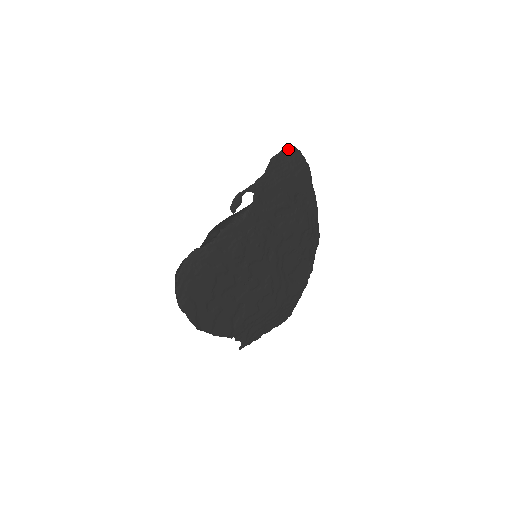
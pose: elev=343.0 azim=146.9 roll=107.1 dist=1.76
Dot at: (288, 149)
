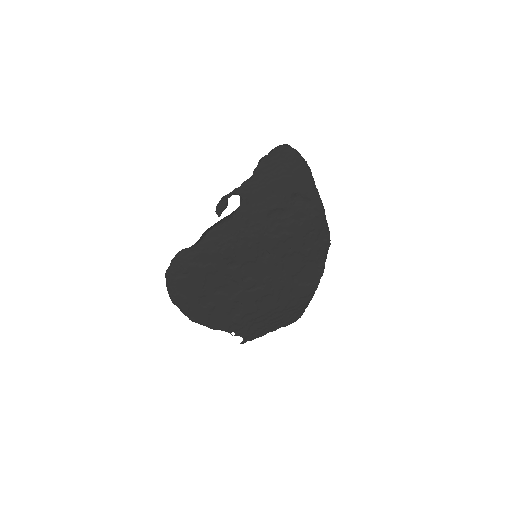
Dot at: (279, 148)
